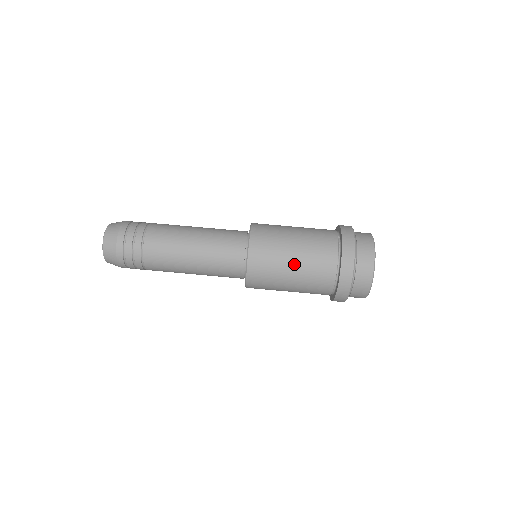
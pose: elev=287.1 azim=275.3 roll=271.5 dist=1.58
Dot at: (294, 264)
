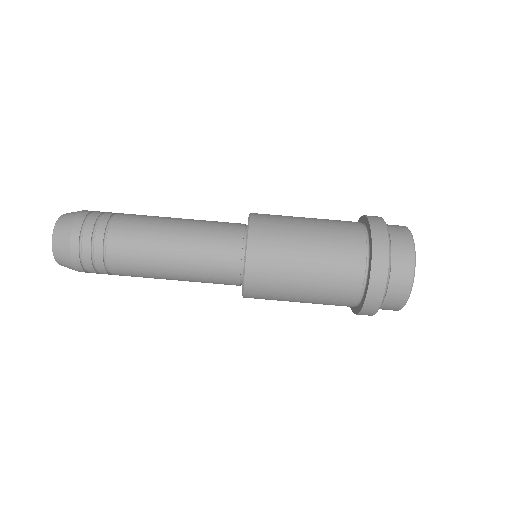
Dot at: (308, 265)
